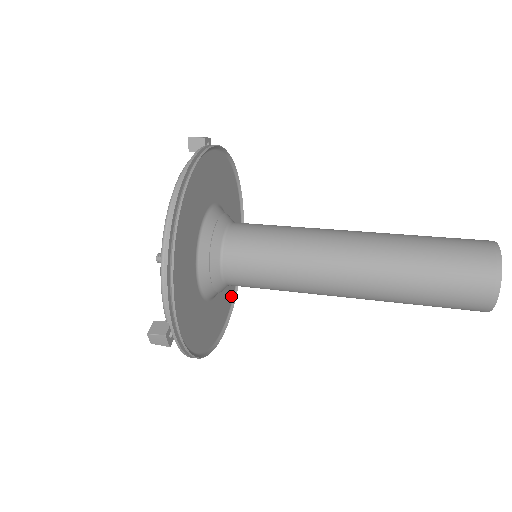
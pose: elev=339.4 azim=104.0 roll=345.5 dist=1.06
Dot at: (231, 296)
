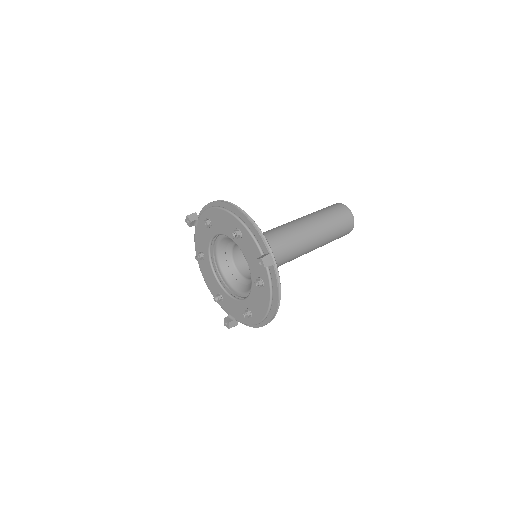
Dot at: occluded
